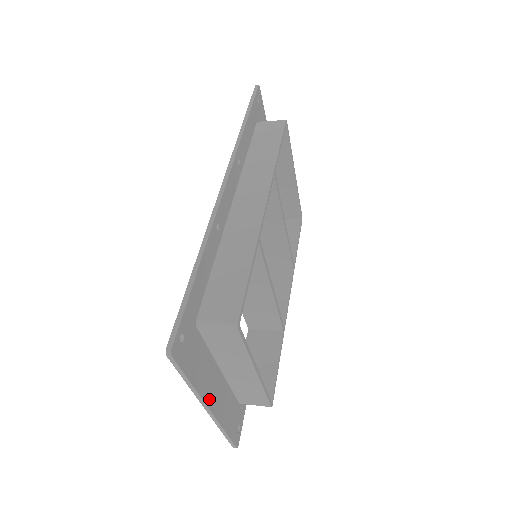
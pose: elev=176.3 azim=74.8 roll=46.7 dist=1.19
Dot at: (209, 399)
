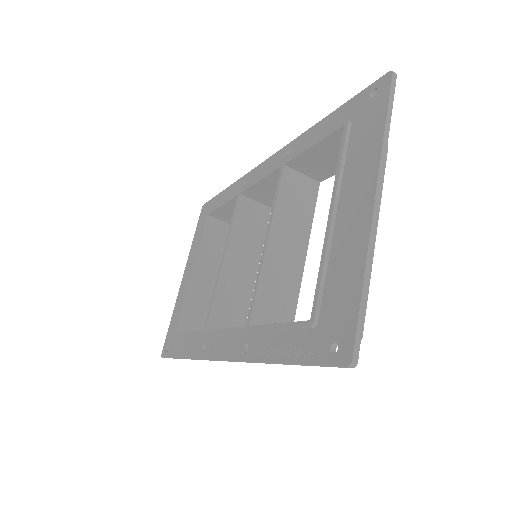
Dot at: (374, 191)
